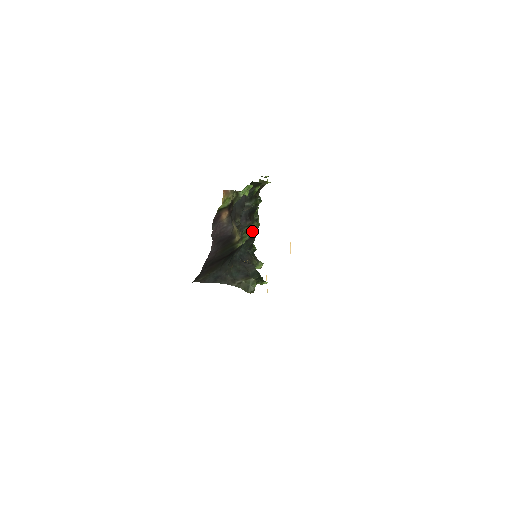
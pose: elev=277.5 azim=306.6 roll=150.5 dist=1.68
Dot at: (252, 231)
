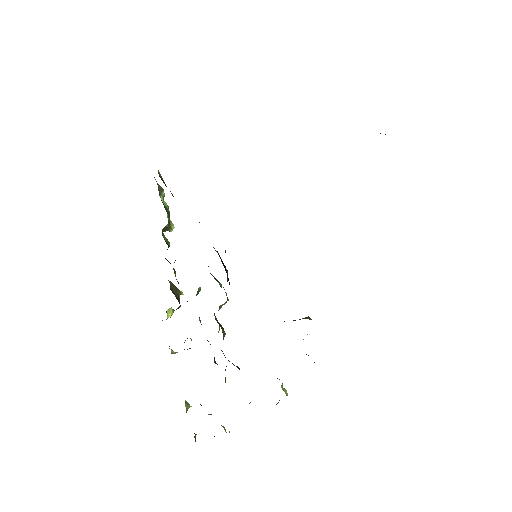
Dot at: occluded
